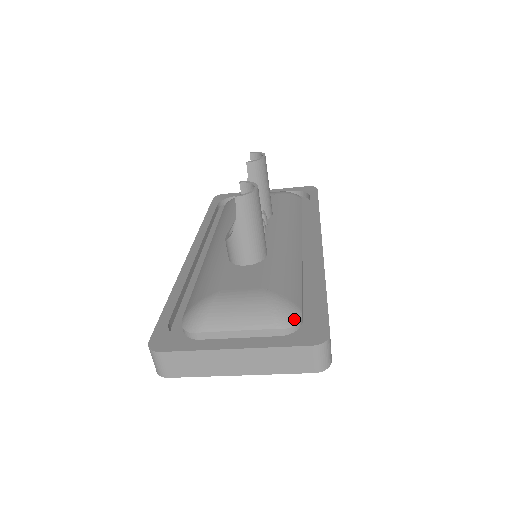
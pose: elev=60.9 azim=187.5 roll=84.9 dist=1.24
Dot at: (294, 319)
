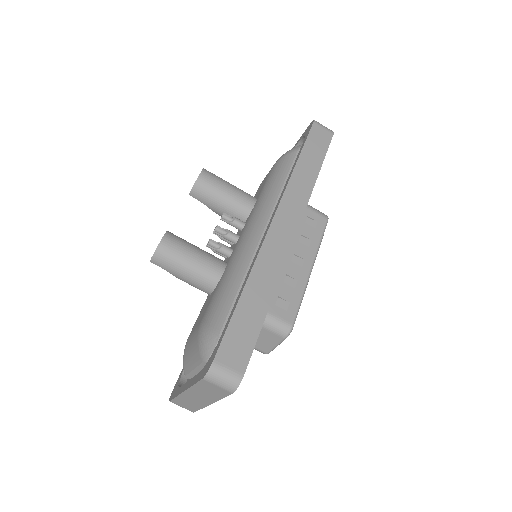
Dot at: (210, 348)
